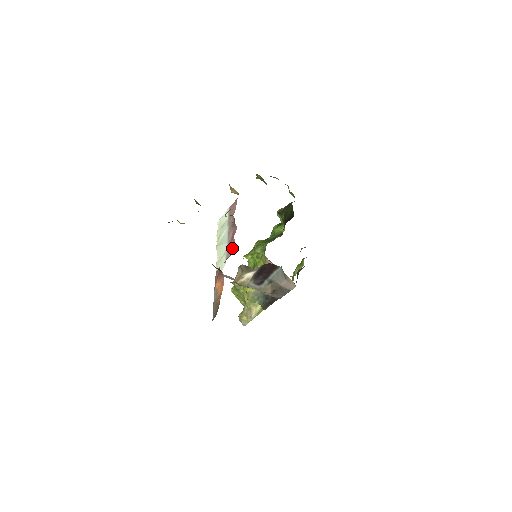
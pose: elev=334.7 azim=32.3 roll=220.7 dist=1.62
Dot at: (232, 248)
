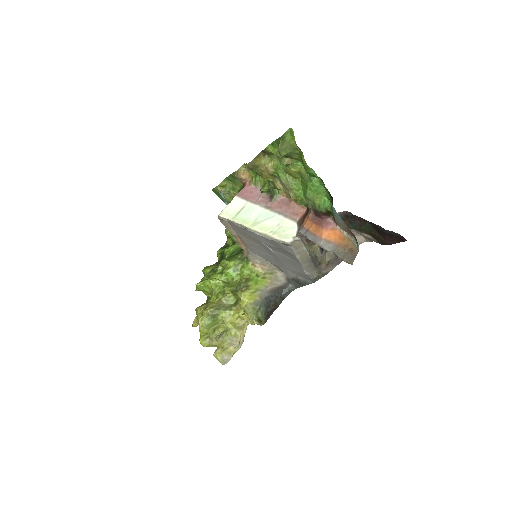
Dot at: (297, 212)
